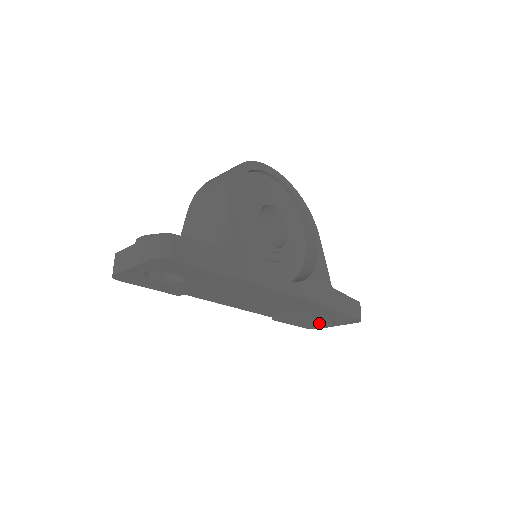
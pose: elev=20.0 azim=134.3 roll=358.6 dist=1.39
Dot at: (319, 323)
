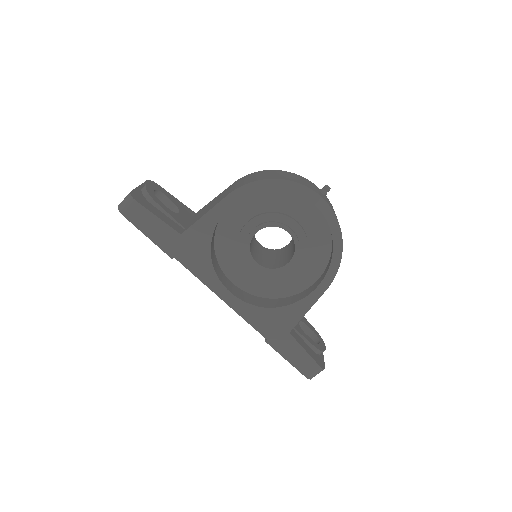
Dot at: occluded
